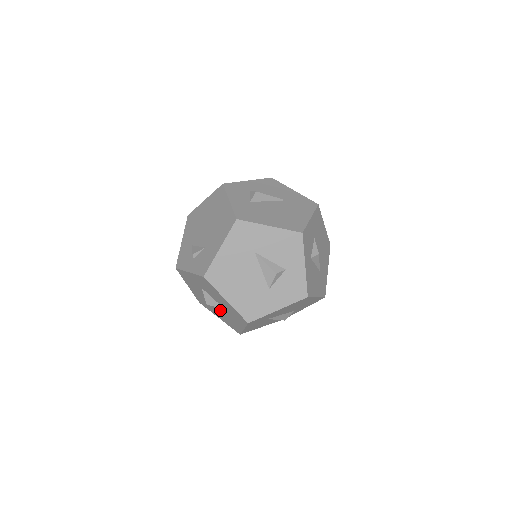
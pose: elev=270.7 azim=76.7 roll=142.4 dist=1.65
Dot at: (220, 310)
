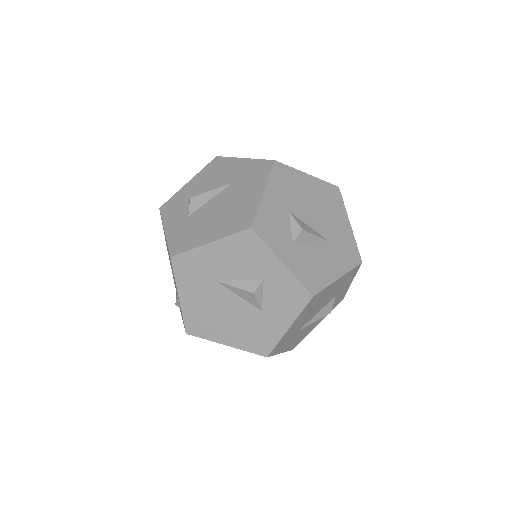
Dot at: occluded
